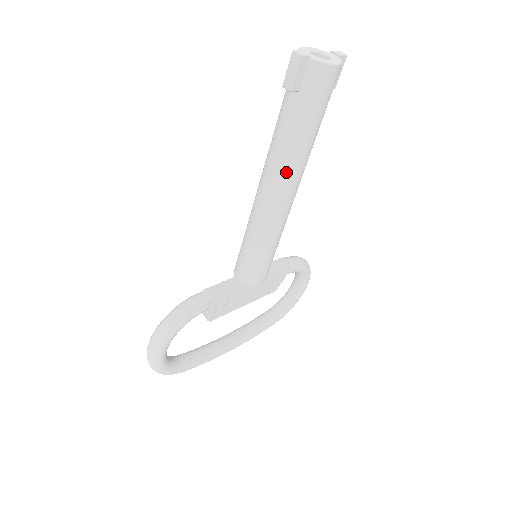
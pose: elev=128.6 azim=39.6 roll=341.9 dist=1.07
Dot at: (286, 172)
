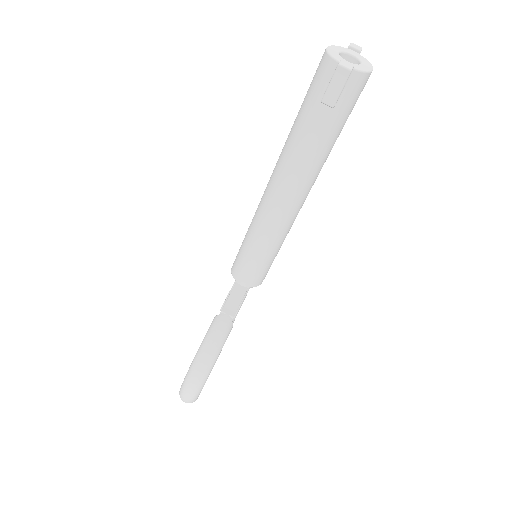
Dot at: (309, 180)
